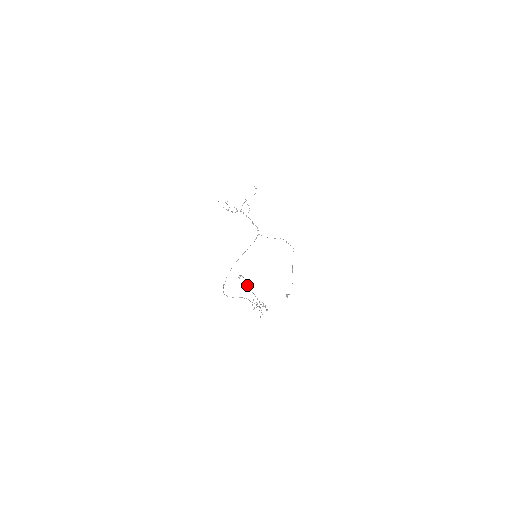
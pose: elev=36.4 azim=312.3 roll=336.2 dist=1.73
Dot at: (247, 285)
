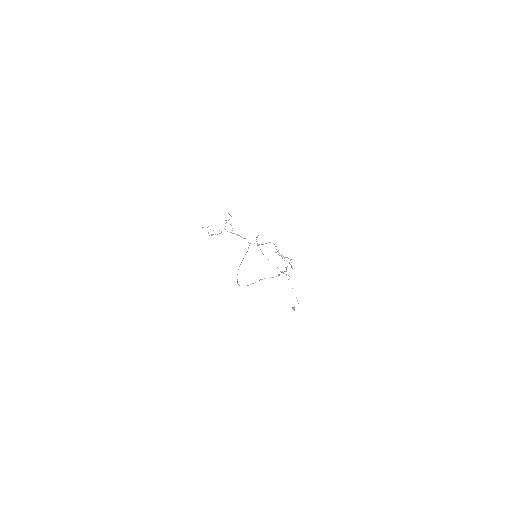
Dot at: occluded
